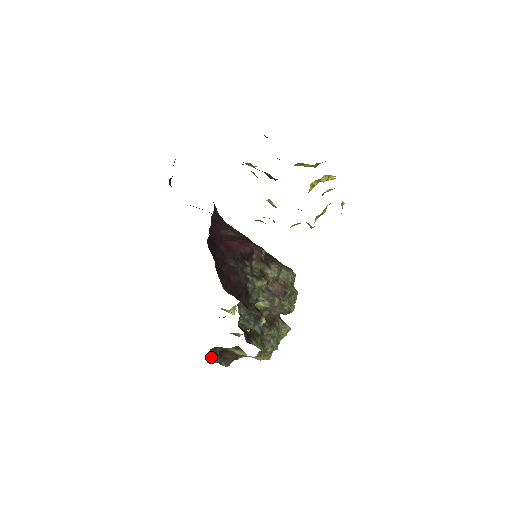
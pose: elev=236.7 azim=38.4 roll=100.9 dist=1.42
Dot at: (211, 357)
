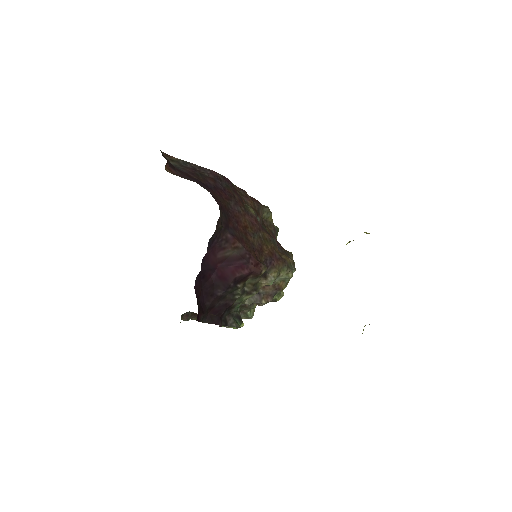
Dot at: (182, 318)
